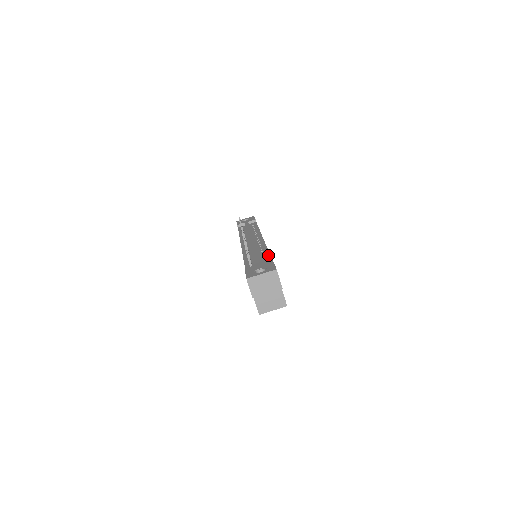
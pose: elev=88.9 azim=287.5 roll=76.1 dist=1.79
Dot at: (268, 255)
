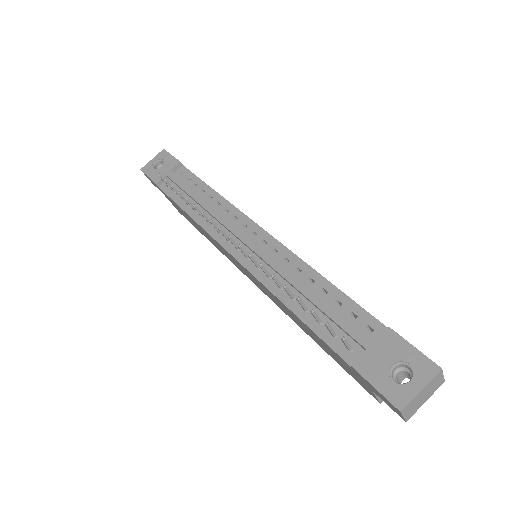
Dot at: (342, 296)
